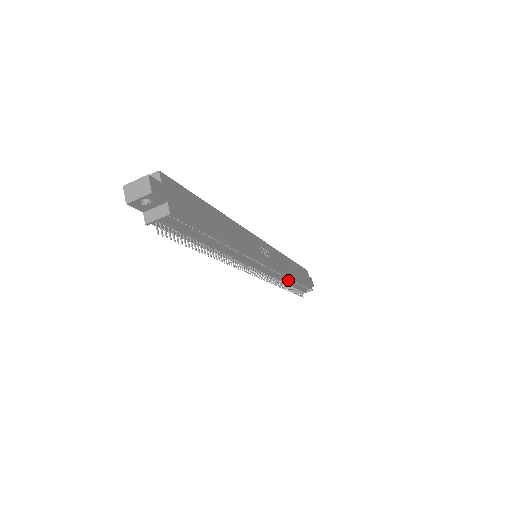
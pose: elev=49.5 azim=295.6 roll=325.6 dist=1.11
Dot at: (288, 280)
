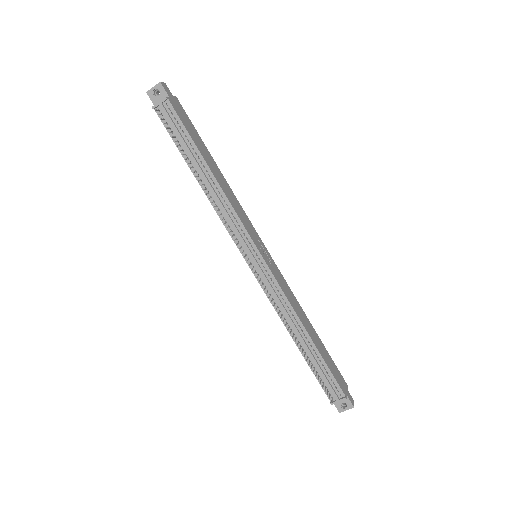
Dot at: (299, 331)
